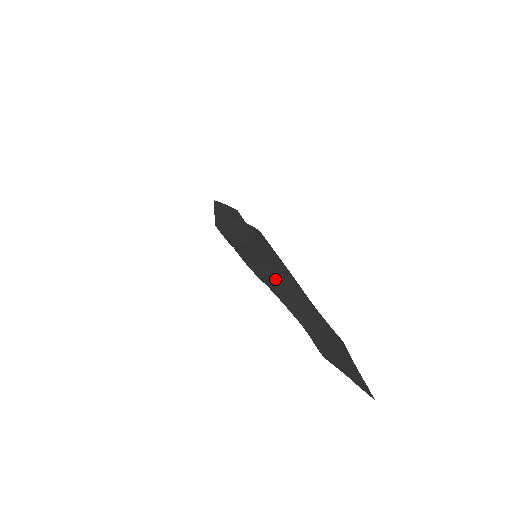
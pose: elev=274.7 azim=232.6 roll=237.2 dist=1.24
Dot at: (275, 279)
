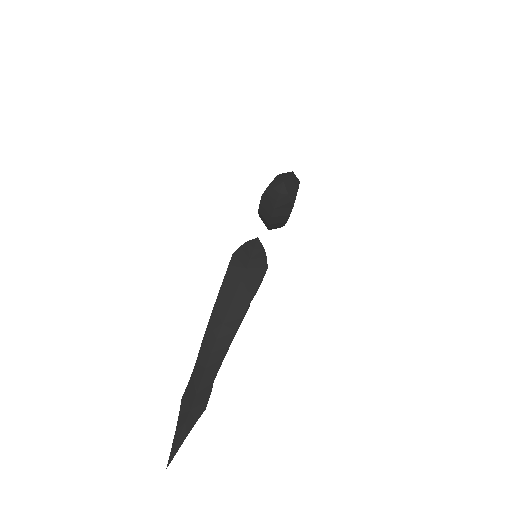
Dot at: (215, 330)
